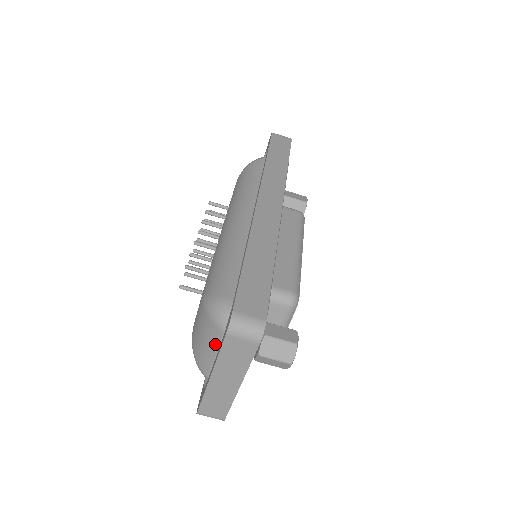
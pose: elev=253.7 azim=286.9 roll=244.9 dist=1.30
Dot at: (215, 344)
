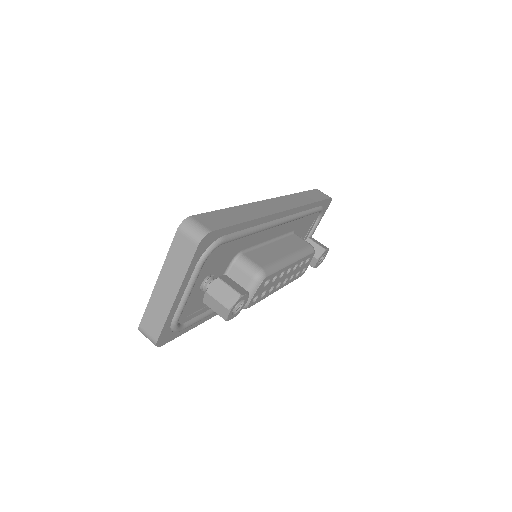
Dot at: occluded
